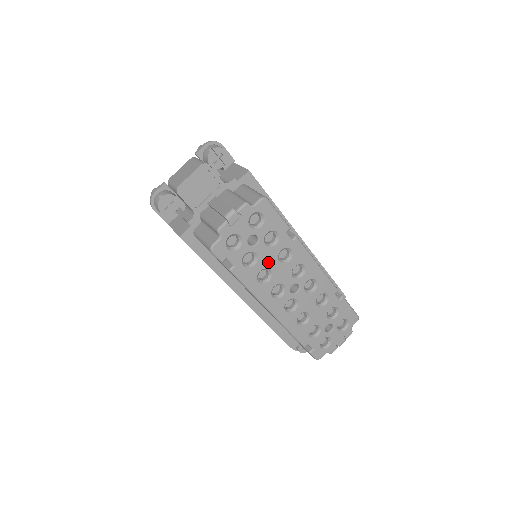
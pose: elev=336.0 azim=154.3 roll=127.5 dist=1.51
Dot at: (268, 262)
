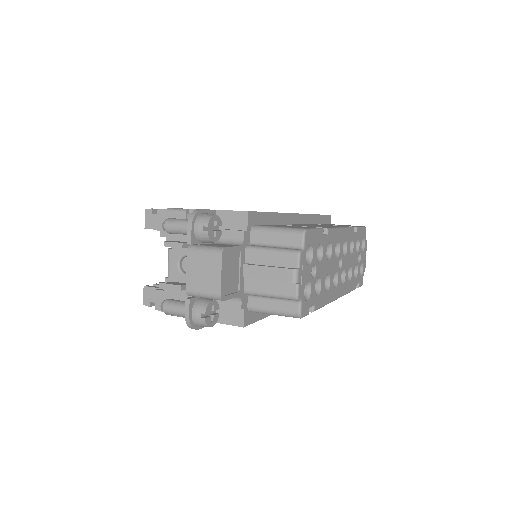
Dot at: (325, 271)
